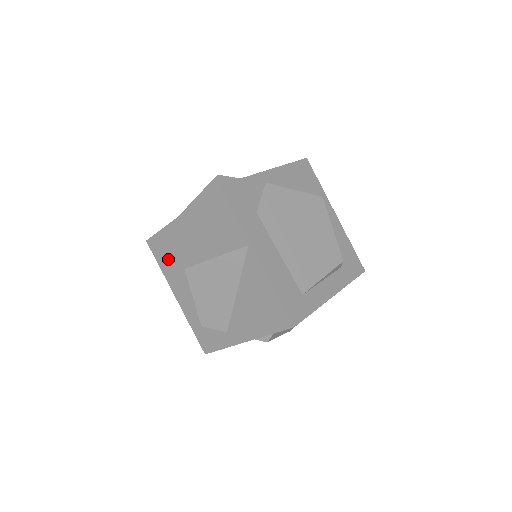
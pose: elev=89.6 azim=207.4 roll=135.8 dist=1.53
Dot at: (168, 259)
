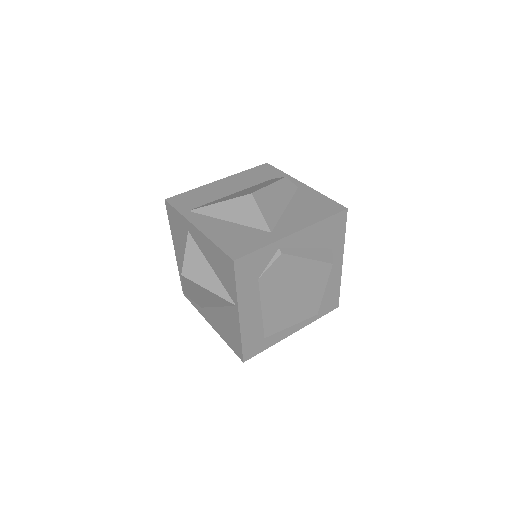
Dot at: (177, 230)
